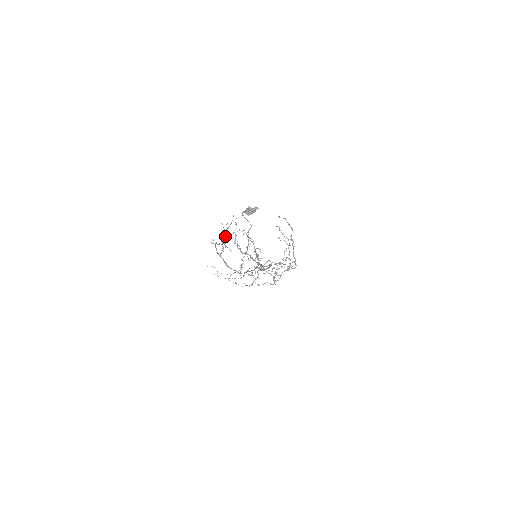
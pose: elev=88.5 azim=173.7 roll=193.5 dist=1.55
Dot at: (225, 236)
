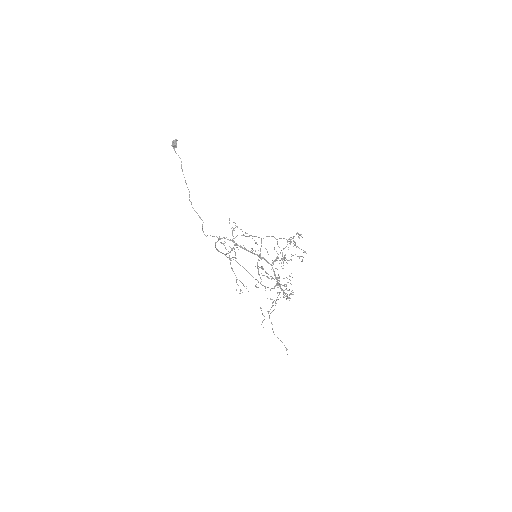
Dot at: (275, 286)
